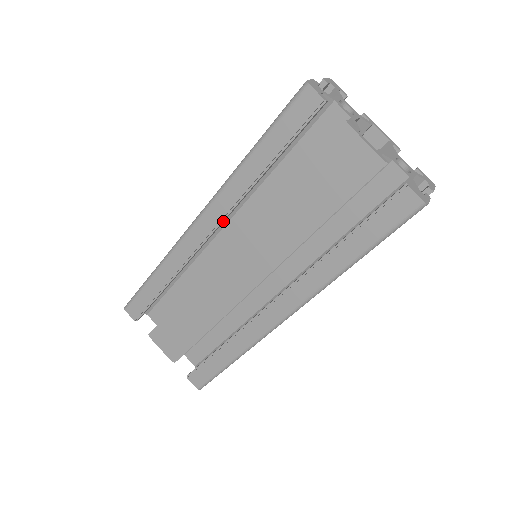
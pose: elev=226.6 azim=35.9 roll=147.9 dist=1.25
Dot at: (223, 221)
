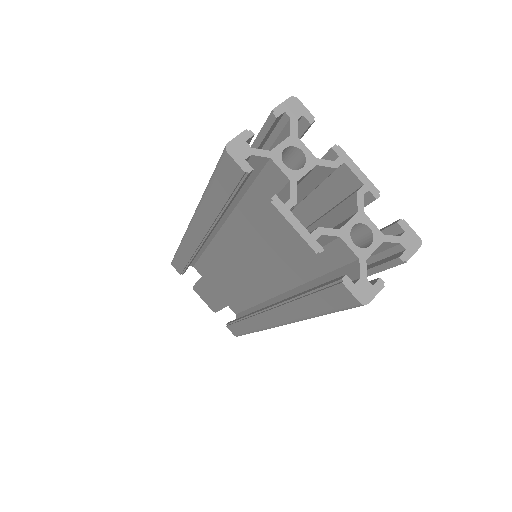
Dot at: (208, 235)
